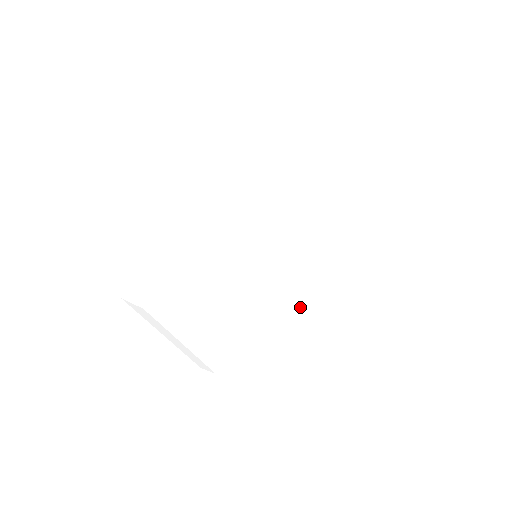
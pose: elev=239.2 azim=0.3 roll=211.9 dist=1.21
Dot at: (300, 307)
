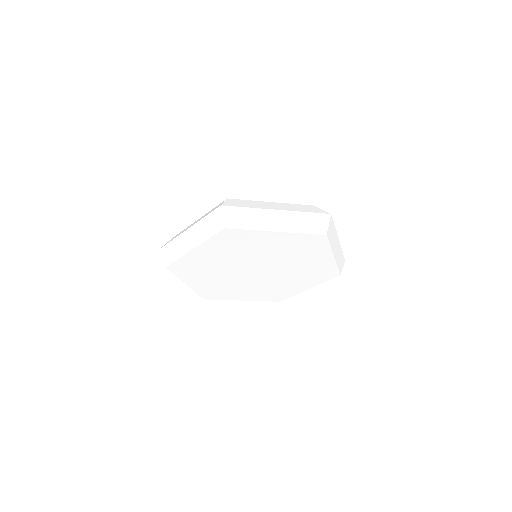
Dot at: (274, 290)
